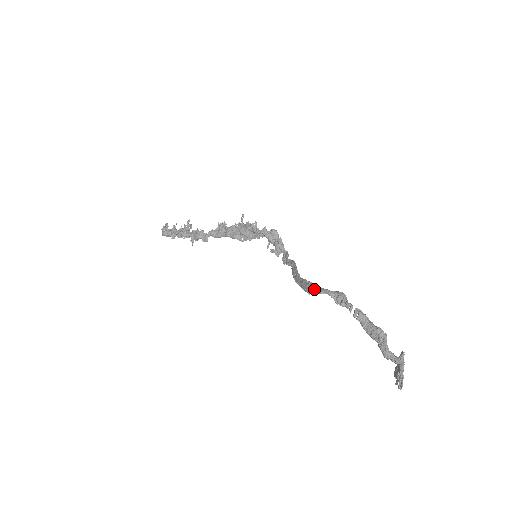
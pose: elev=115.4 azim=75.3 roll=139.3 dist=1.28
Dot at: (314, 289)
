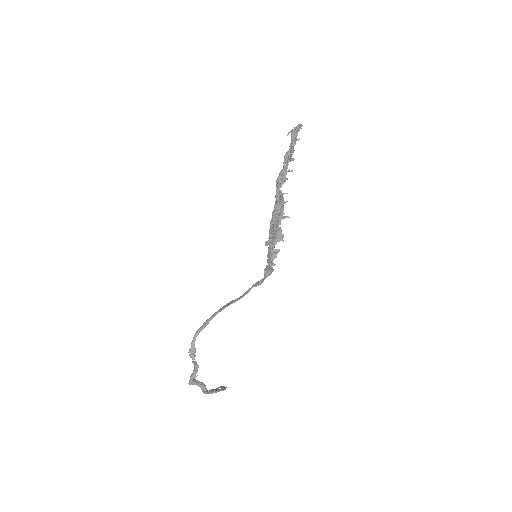
Dot at: (198, 330)
